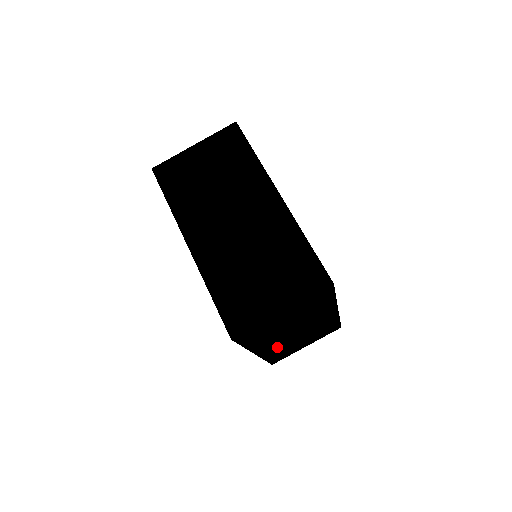
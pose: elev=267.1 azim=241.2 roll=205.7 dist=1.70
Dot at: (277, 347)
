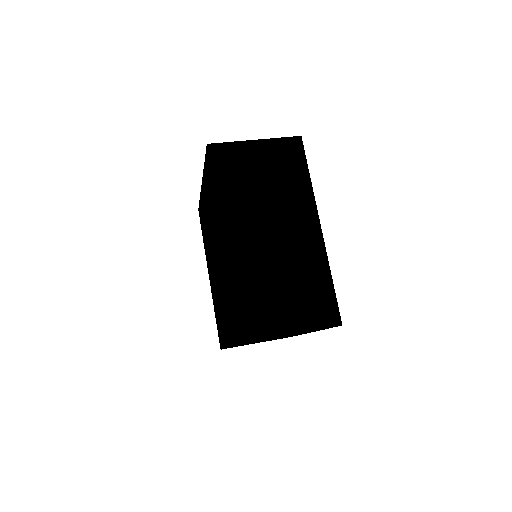
Dot at: (249, 257)
